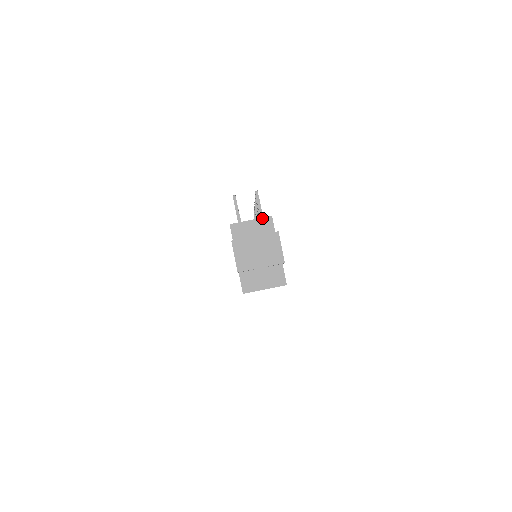
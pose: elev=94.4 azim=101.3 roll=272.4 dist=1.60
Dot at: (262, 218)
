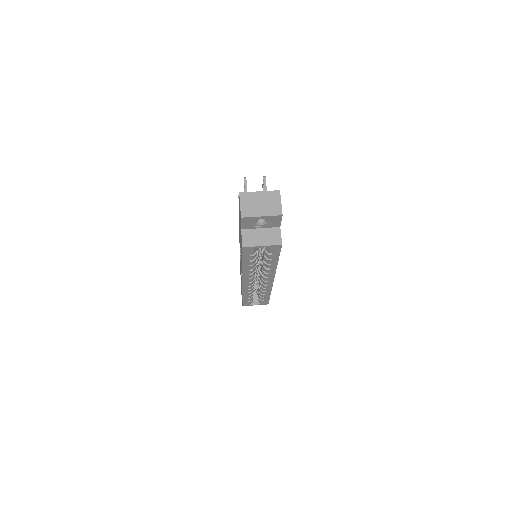
Dot at: occluded
